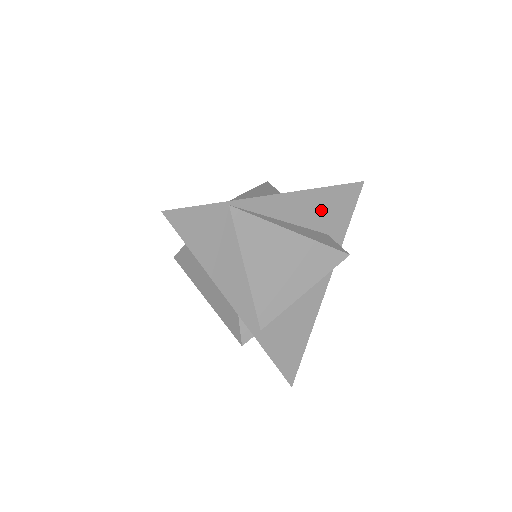
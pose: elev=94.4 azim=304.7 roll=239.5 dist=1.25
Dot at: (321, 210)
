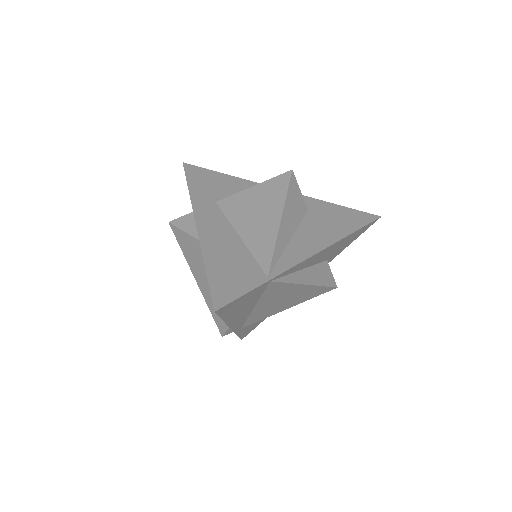
Dot at: (335, 249)
